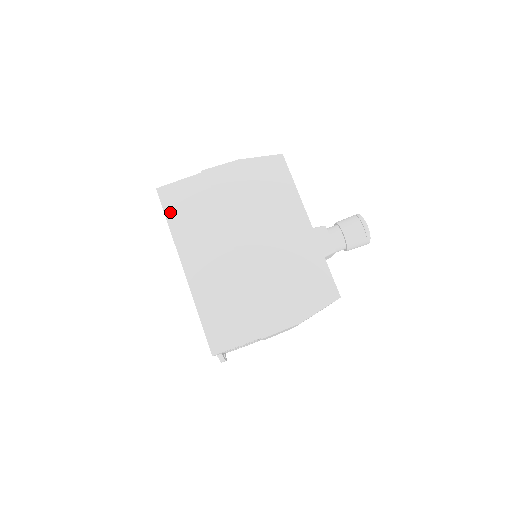
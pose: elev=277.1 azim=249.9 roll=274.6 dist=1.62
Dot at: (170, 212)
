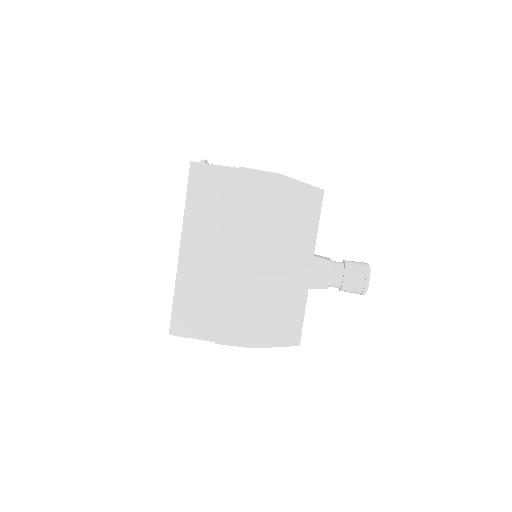
Dot at: (192, 191)
